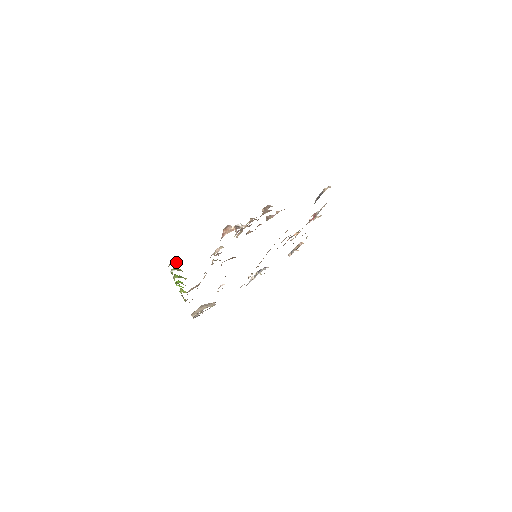
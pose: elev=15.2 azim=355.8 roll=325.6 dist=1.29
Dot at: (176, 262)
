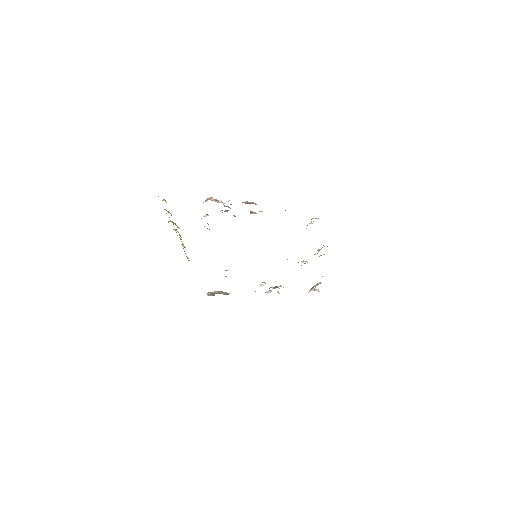
Dot at: (163, 200)
